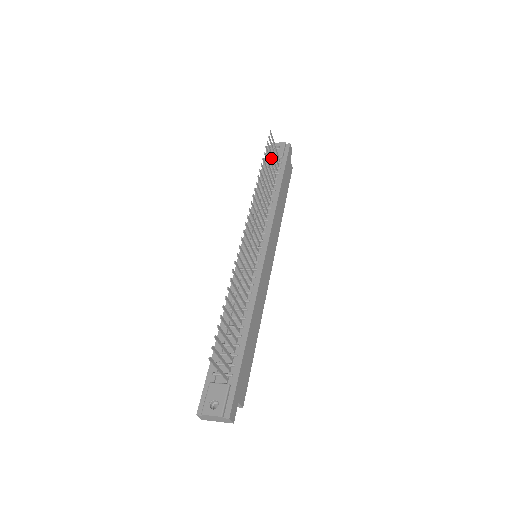
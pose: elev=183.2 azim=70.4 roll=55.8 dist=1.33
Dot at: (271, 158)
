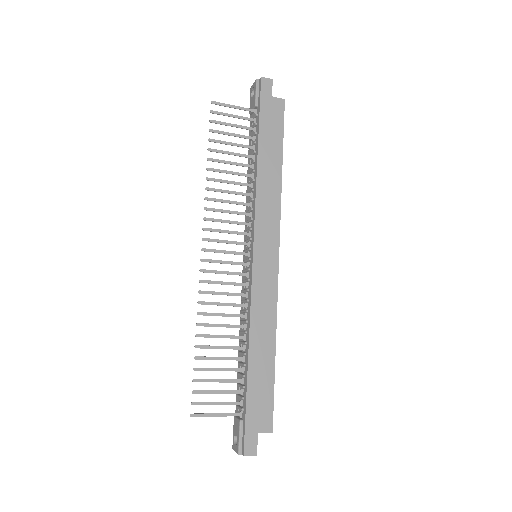
Dot at: (251, 112)
